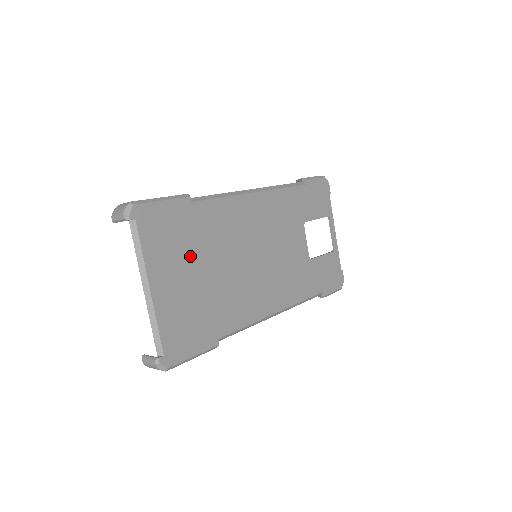
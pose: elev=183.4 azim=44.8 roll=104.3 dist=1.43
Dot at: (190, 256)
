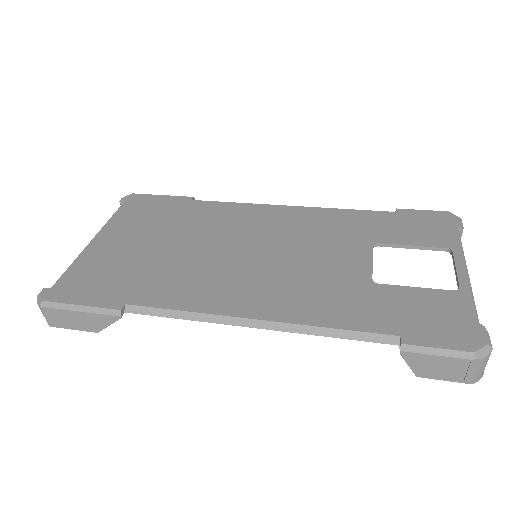
Dot at: (157, 230)
